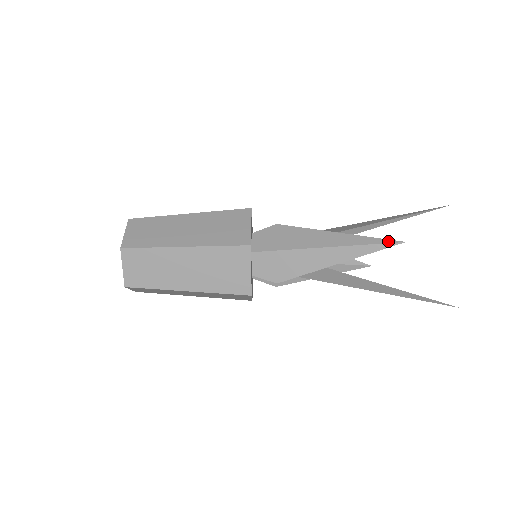
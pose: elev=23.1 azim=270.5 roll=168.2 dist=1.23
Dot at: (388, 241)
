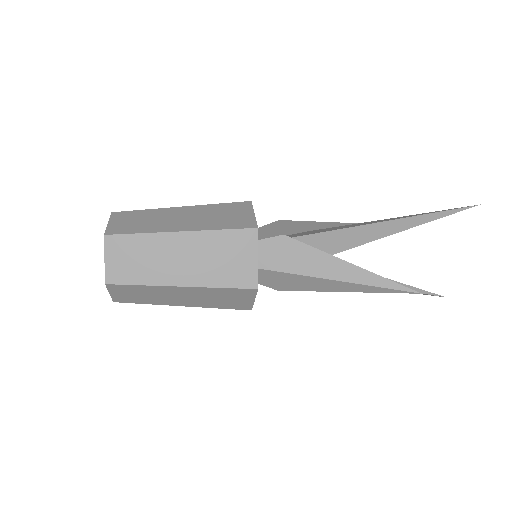
Dot at: (404, 289)
